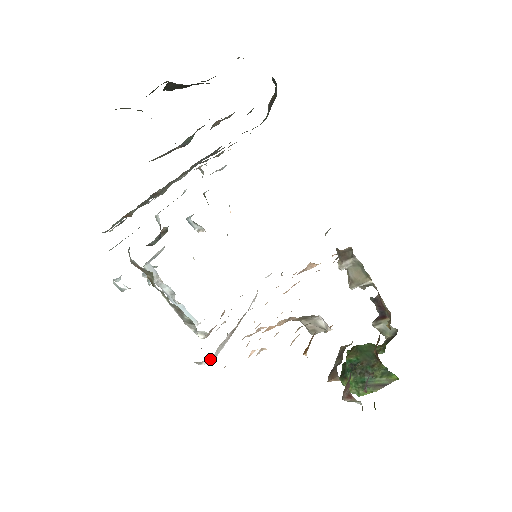
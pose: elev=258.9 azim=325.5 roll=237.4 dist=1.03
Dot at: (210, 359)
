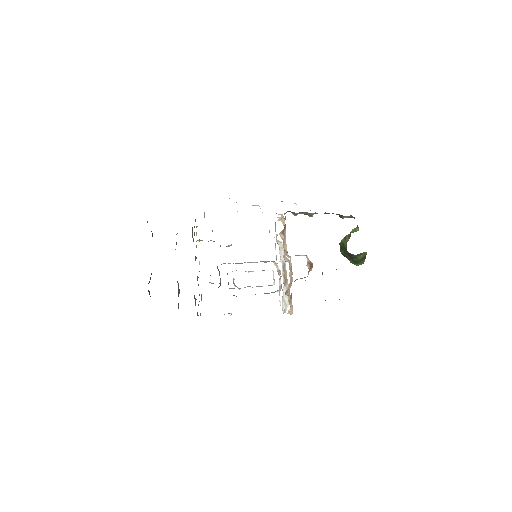
Dot at: (286, 308)
